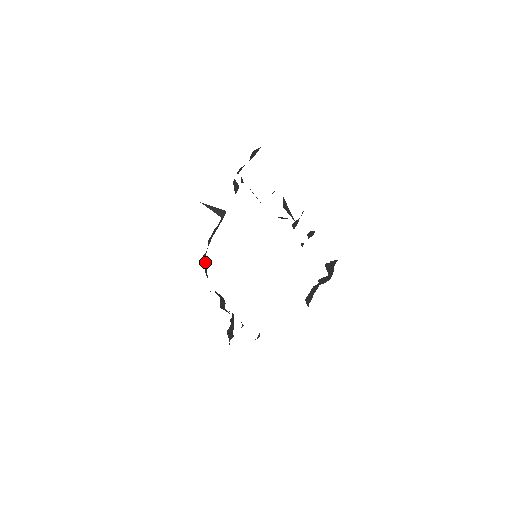
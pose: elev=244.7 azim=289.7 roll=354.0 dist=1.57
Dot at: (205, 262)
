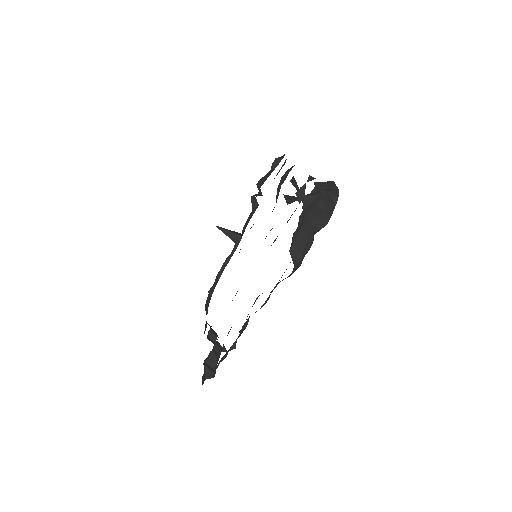
Dot at: (208, 297)
